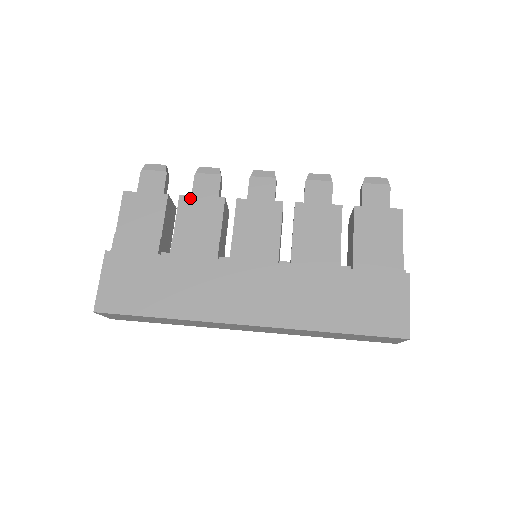
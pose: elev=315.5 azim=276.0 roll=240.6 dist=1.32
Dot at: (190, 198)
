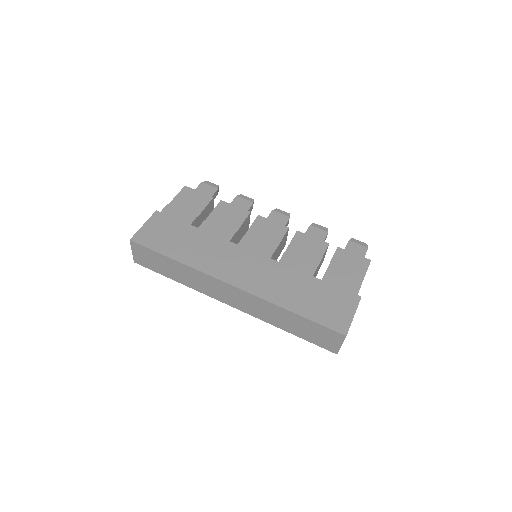
Dot at: (227, 204)
